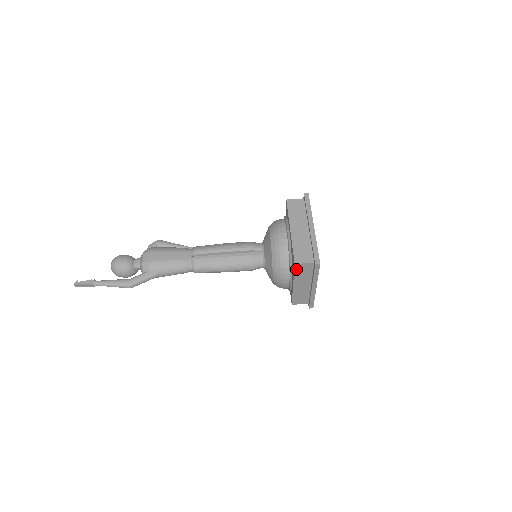
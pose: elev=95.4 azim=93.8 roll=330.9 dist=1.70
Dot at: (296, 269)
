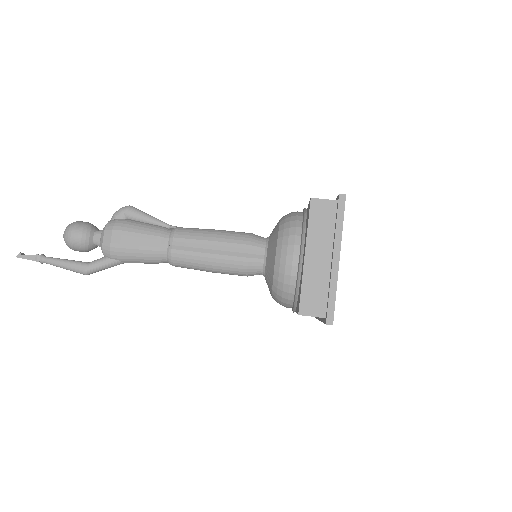
Dot at: occluded
